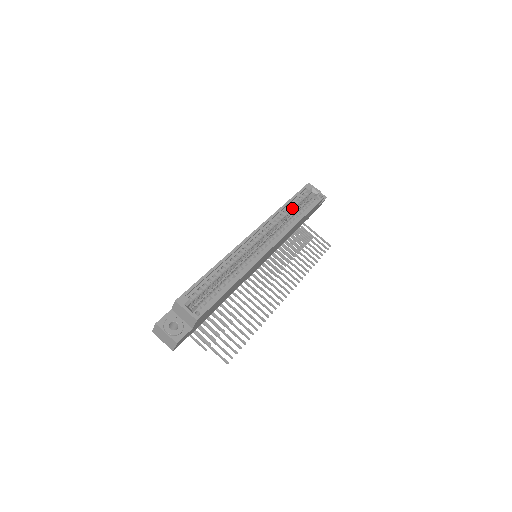
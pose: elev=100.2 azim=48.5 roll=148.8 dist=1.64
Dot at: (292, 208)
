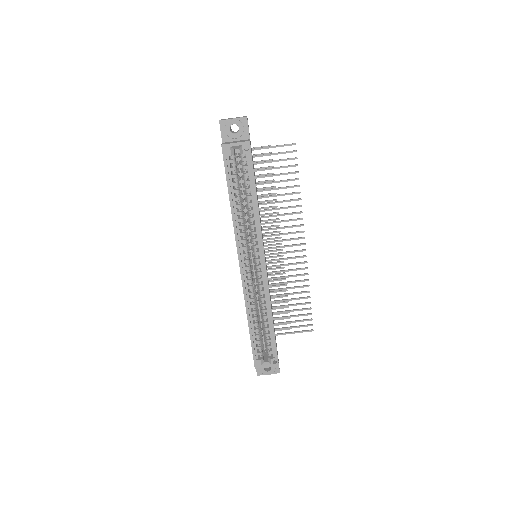
Dot at: occluded
